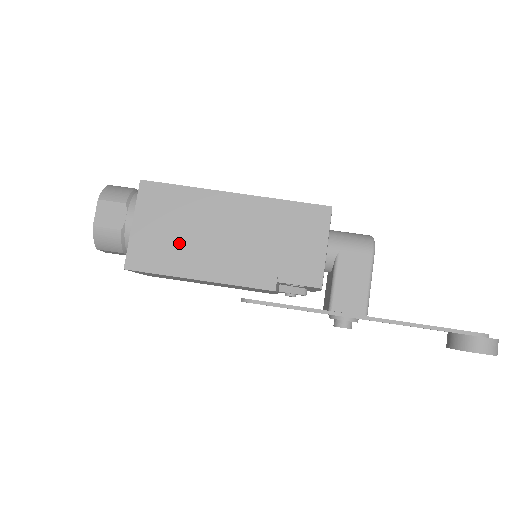
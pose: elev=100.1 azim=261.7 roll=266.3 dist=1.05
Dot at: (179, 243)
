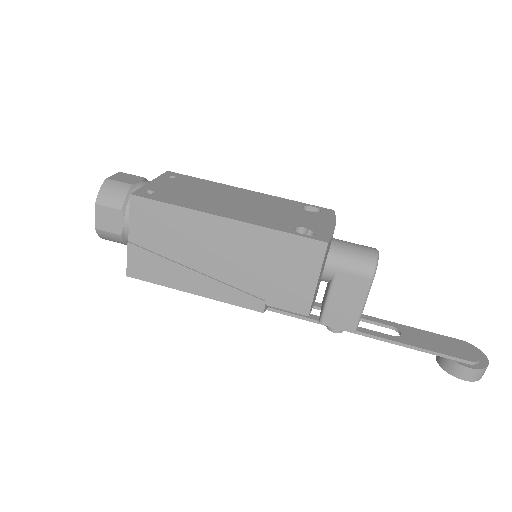
Dot at: (173, 259)
